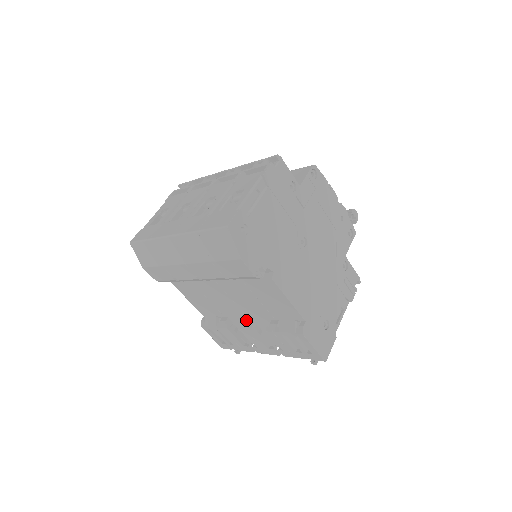
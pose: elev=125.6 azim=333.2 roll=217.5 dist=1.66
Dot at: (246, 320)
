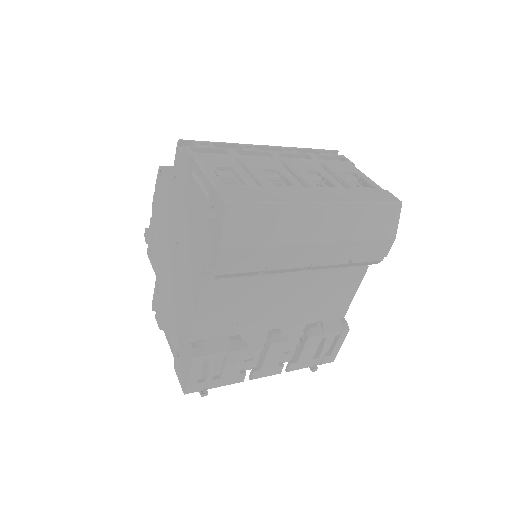
Dot at: (274, 331)
